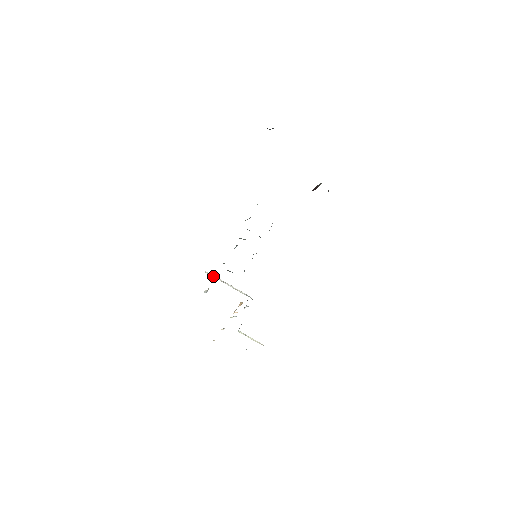
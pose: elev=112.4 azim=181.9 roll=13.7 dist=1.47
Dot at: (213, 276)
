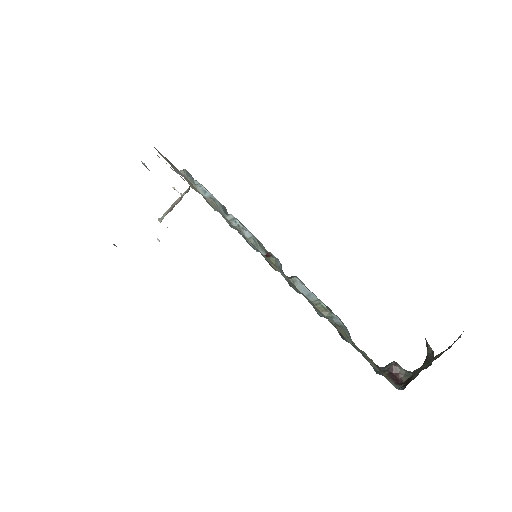
Dot at: (158, 156)
